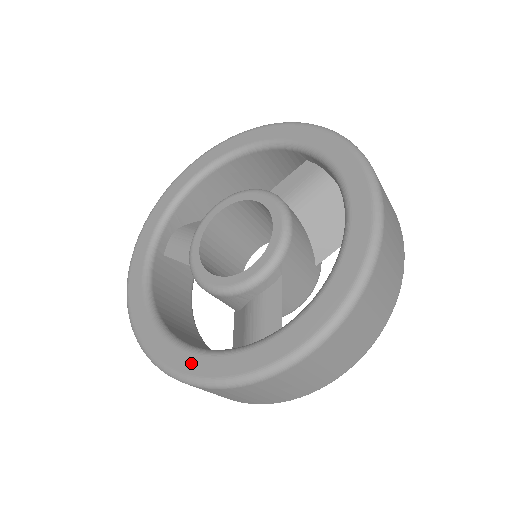
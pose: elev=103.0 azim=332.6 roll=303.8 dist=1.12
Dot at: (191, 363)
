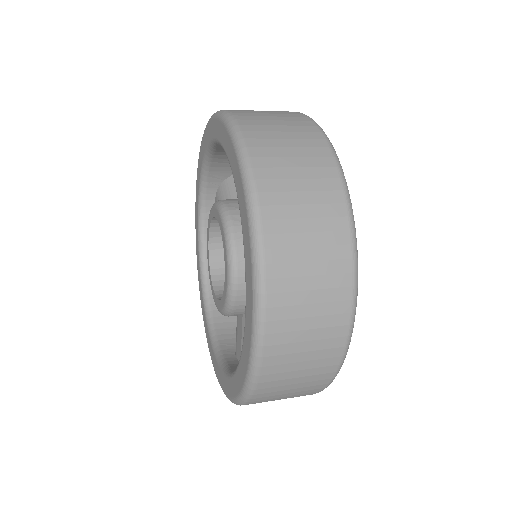
Dot at: (248, 289)
